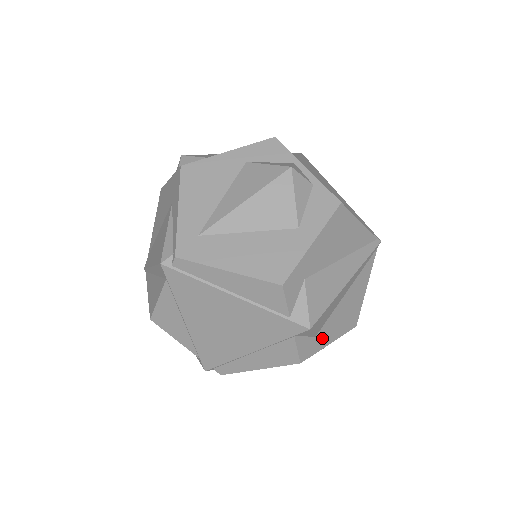
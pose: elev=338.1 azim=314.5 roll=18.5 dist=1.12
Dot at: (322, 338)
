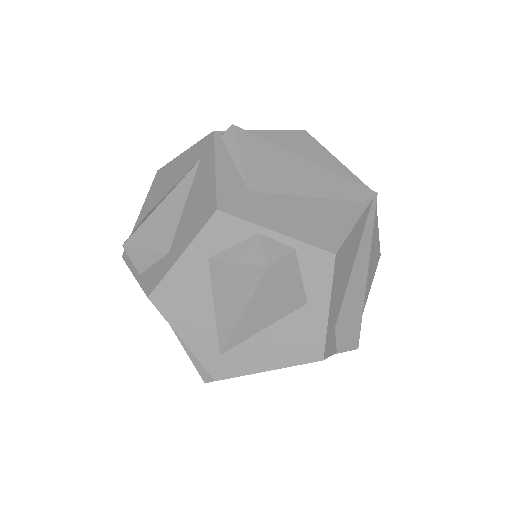
Dot at: occluded
